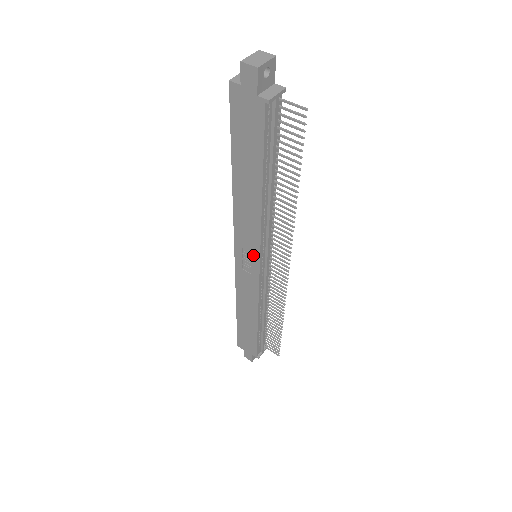
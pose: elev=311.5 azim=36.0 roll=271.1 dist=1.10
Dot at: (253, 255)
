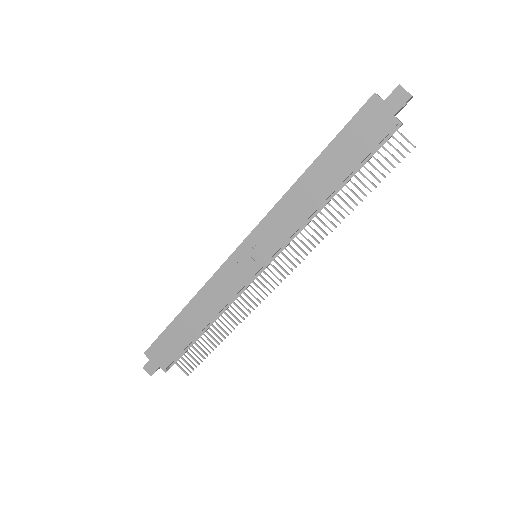
Dot at: (265, 252)
